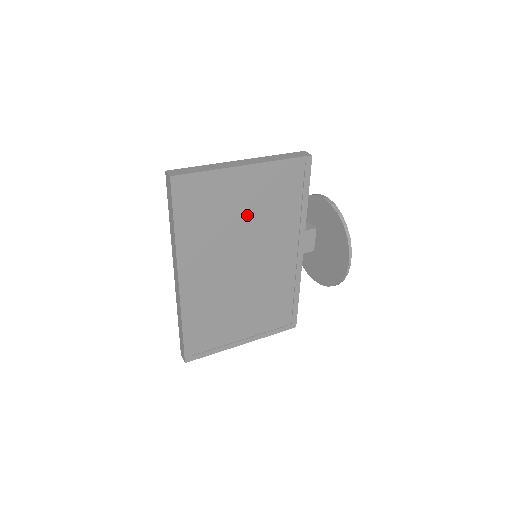
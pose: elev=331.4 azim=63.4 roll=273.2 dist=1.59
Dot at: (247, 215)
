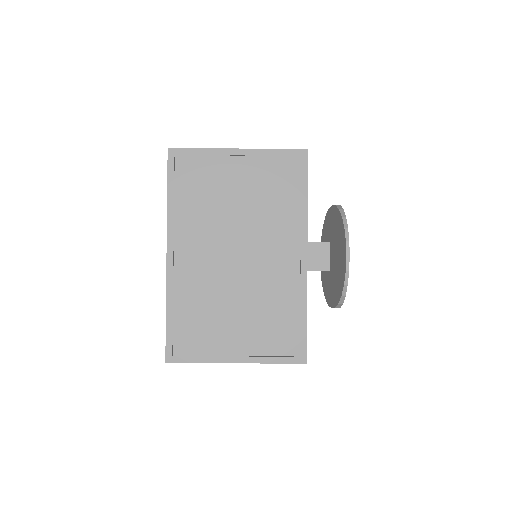
Dot at: (240, 199)
